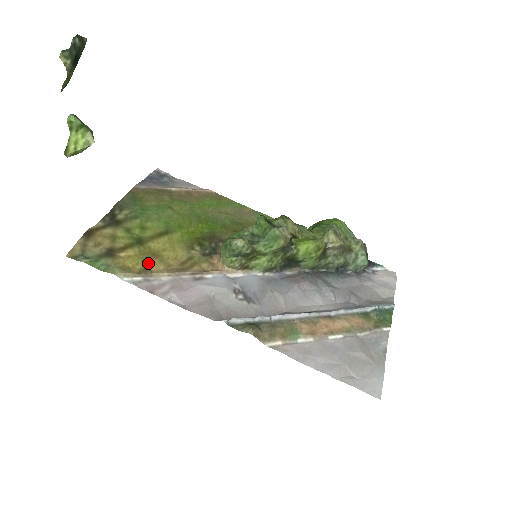
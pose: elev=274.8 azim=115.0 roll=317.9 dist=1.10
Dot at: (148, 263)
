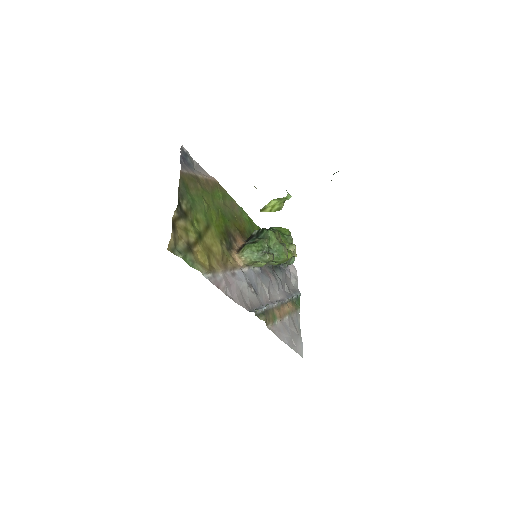
Dot at: (210, 259)
